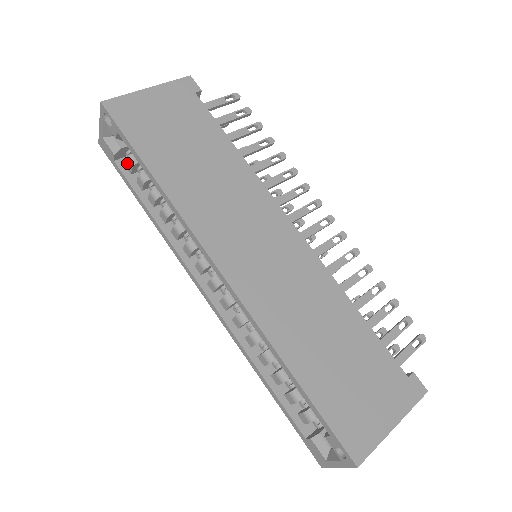
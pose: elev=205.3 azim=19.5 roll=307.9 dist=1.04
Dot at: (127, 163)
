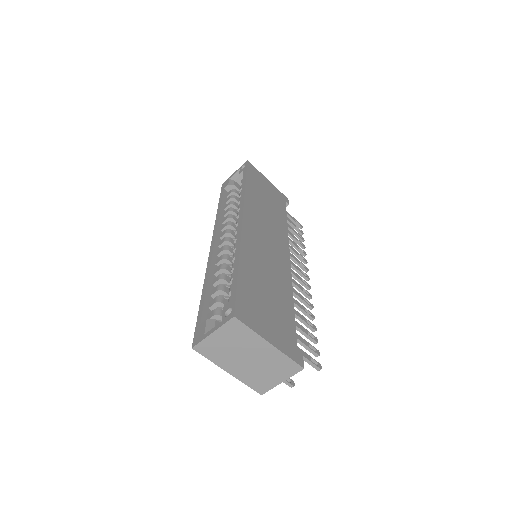
Dot at: (230, 191)
